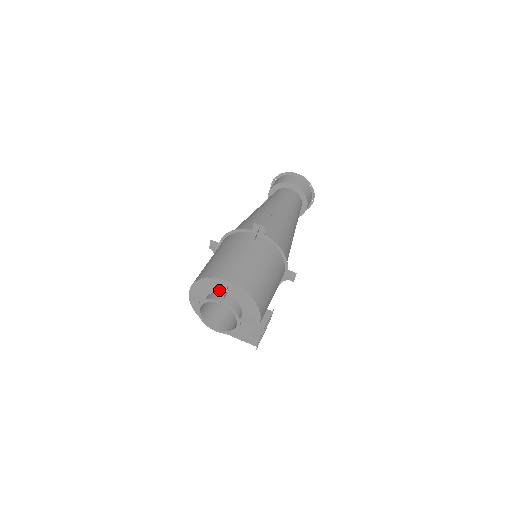
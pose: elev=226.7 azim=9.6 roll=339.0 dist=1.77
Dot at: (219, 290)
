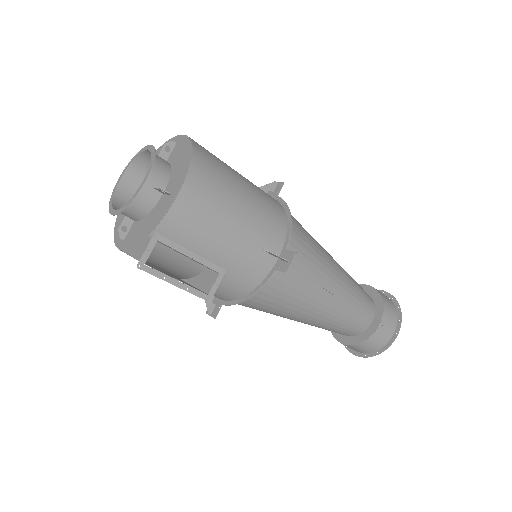
Dot at: occluded
